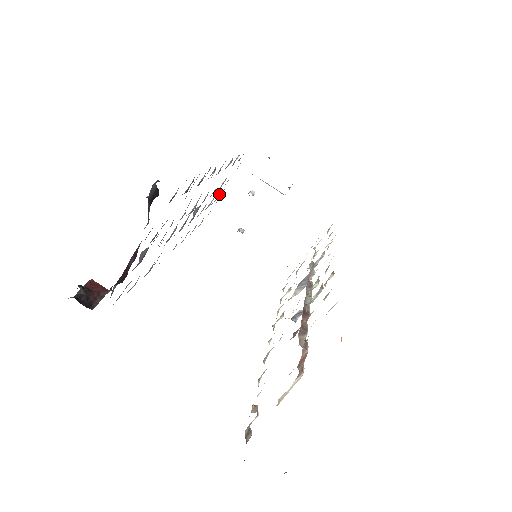
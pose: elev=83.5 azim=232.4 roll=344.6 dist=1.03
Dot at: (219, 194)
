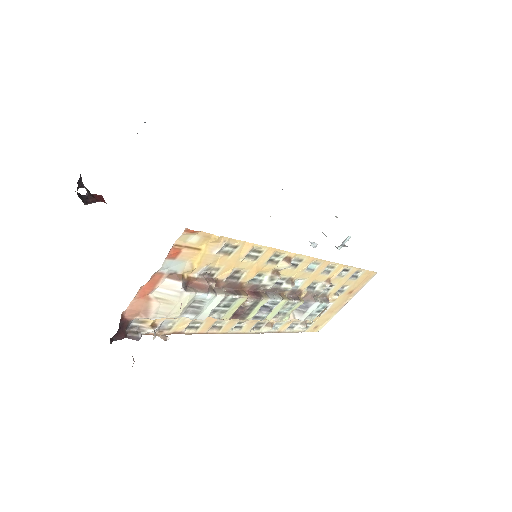
Dot at: occluded
